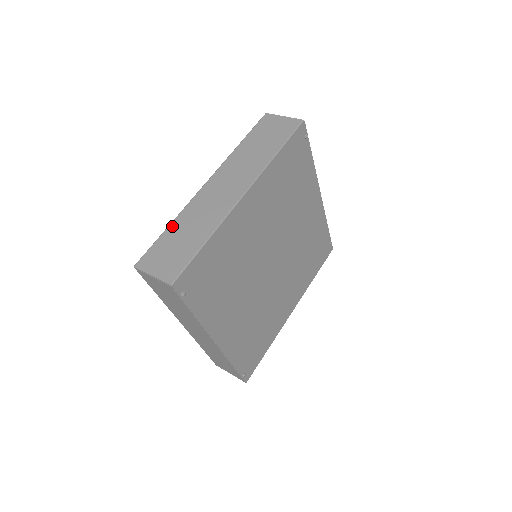
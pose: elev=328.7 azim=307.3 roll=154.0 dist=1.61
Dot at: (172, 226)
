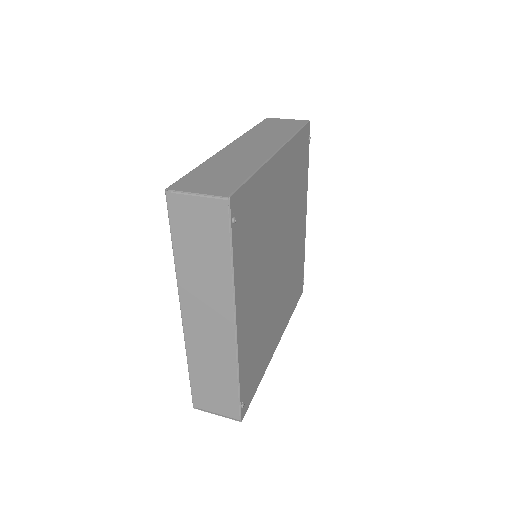
Dot at: (203, 166)
